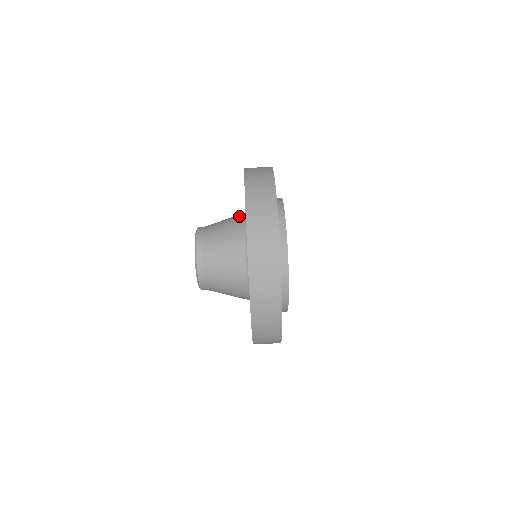
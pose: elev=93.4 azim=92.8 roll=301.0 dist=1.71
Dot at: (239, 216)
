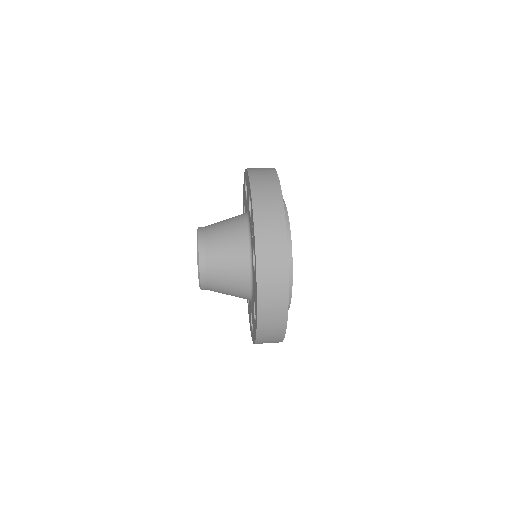
Dot at: occluded
